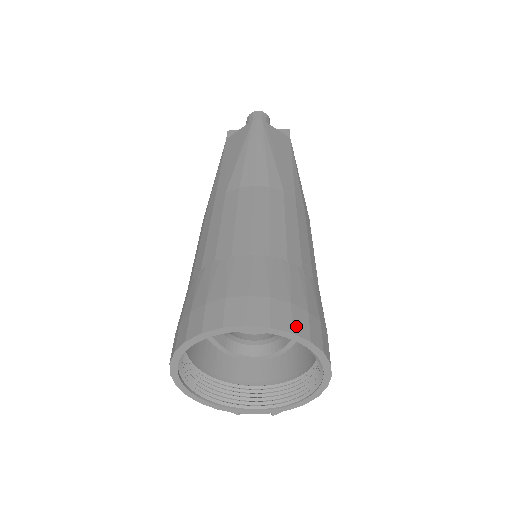
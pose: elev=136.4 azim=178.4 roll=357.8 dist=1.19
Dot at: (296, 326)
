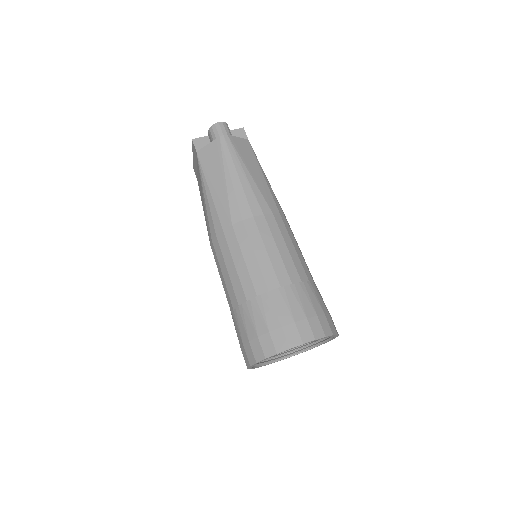
Dot at: (325, 330)
